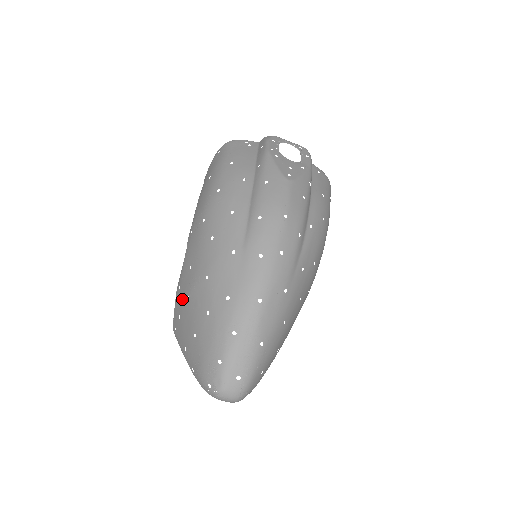
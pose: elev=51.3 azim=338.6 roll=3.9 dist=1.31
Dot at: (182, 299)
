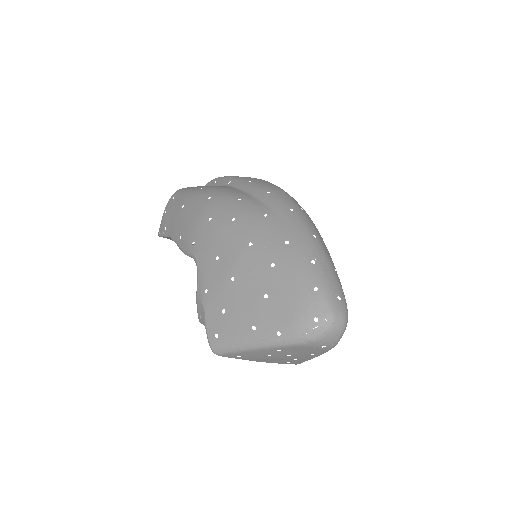
Dot at: (221, 291)
